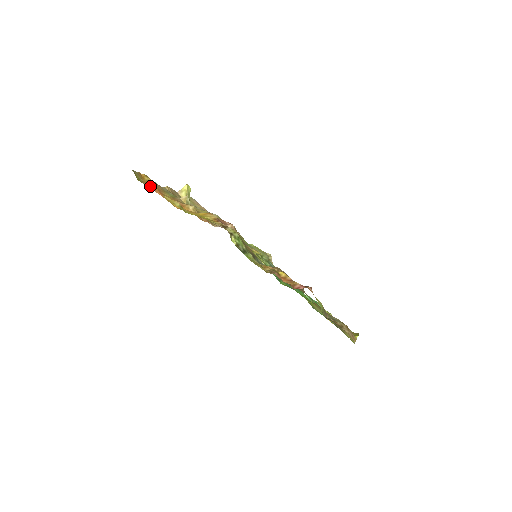
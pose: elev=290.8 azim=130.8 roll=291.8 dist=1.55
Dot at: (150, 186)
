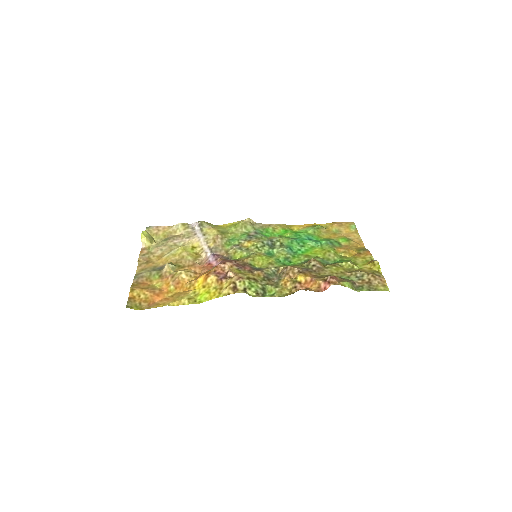
Dot at: (147, 300)
